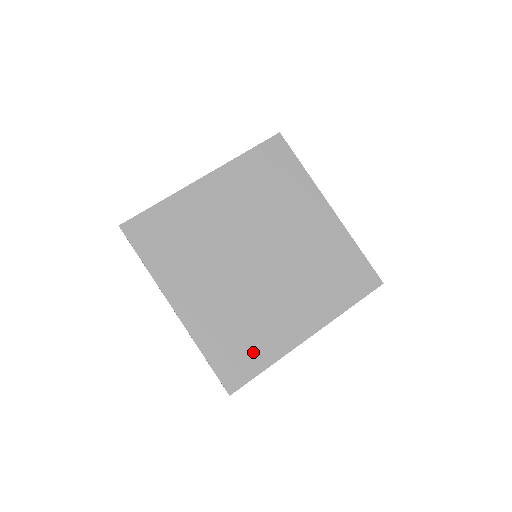
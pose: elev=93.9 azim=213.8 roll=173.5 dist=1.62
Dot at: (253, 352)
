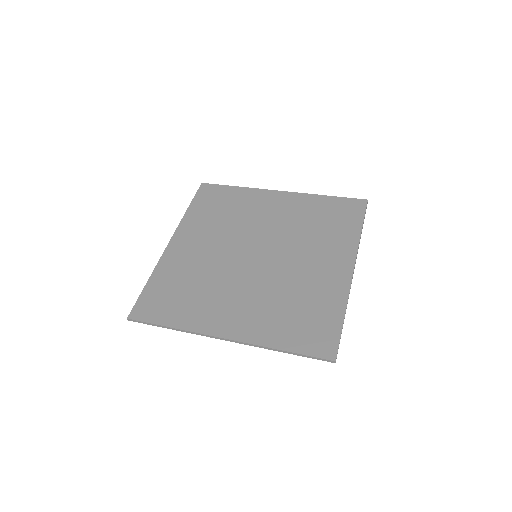
Dot at: (175, 308)
